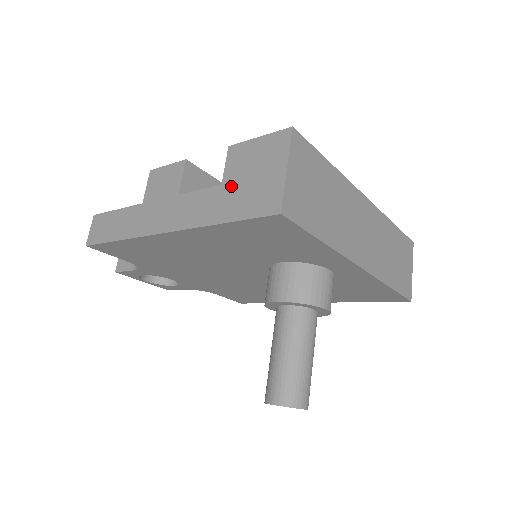
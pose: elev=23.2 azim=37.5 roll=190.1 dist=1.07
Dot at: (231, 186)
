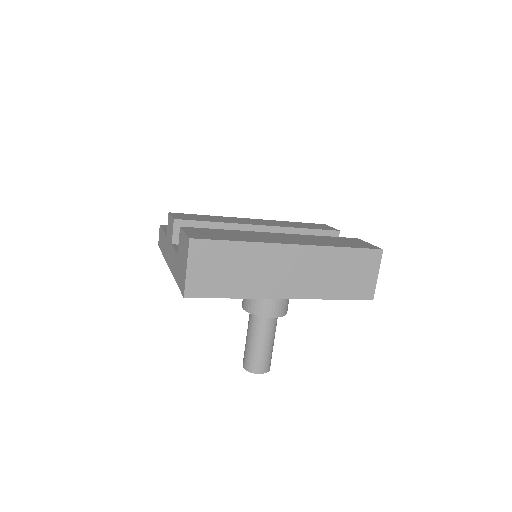
Dot at: (178, 259)
